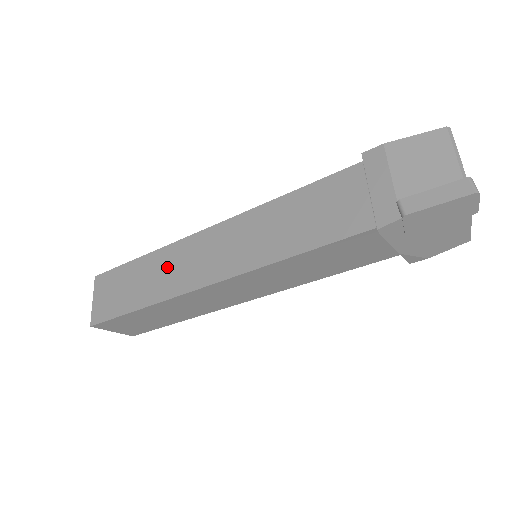
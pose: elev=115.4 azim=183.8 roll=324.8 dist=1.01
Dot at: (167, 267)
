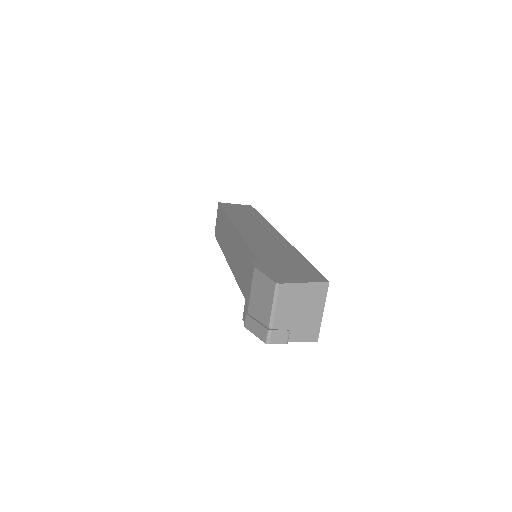
Dot at: (226, 233)
